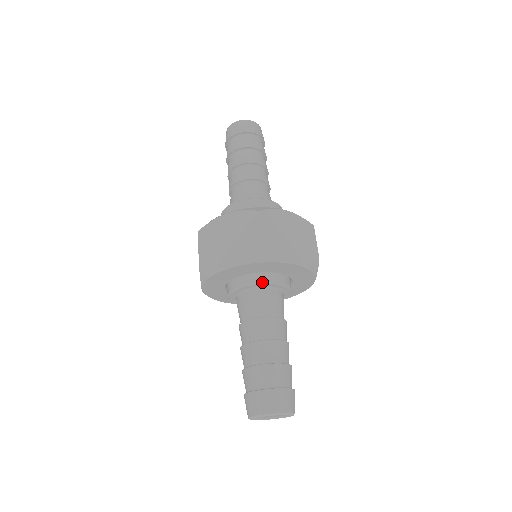
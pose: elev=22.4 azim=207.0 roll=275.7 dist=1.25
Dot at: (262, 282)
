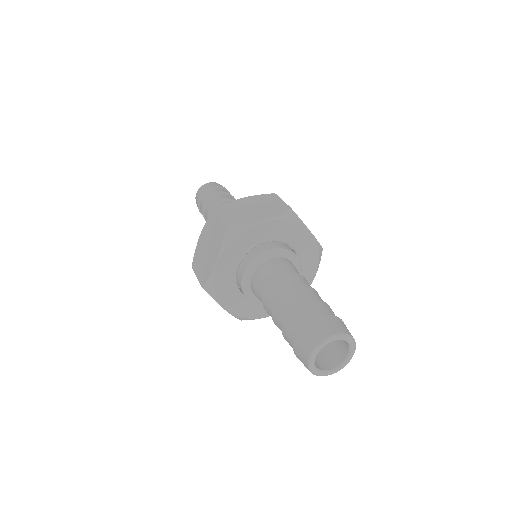
Dot at: (254, 258)
